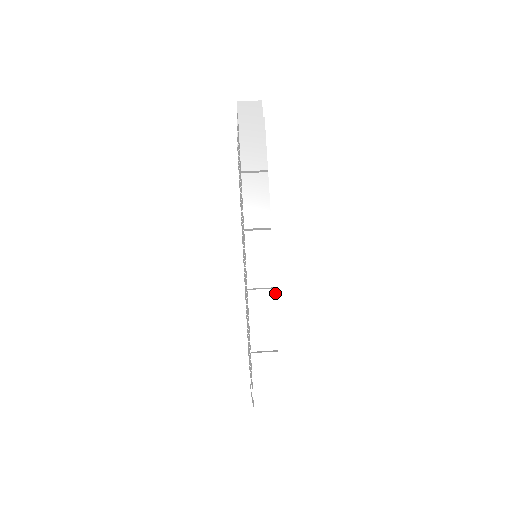
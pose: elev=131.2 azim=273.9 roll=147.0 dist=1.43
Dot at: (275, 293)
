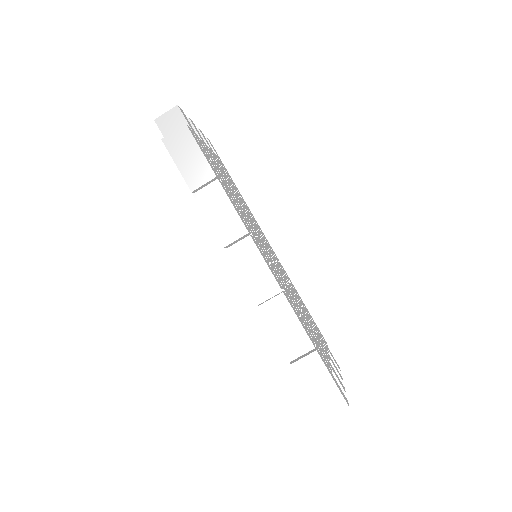
Dot at: (284, 296)
